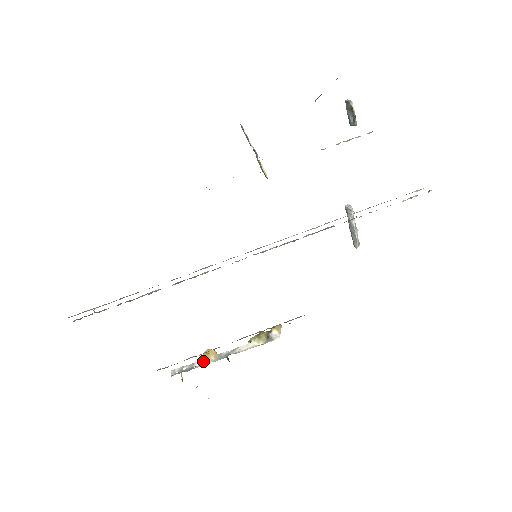
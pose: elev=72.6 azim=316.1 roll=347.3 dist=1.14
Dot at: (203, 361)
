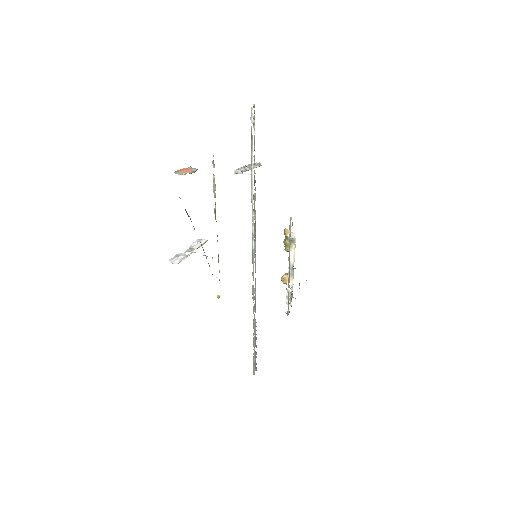
Dot at: occluded
